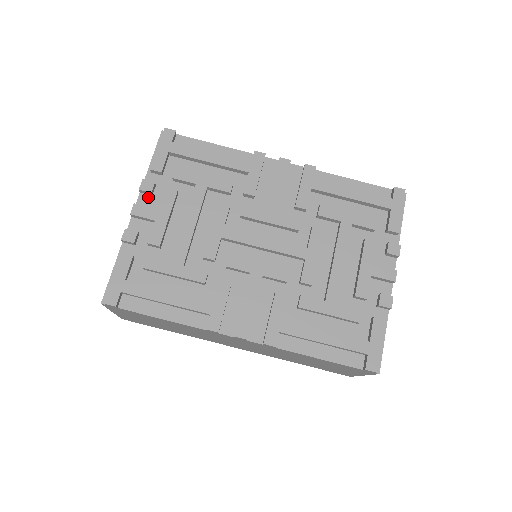
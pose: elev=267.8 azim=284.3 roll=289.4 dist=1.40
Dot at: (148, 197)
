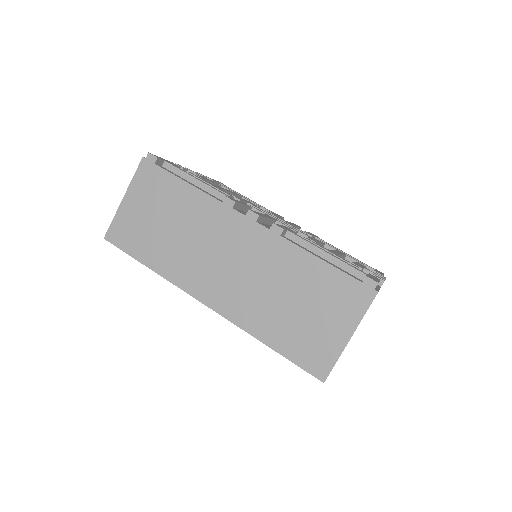
Dot at: occluded
